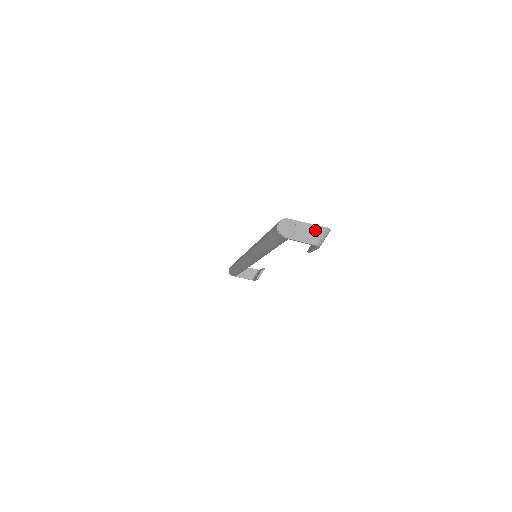
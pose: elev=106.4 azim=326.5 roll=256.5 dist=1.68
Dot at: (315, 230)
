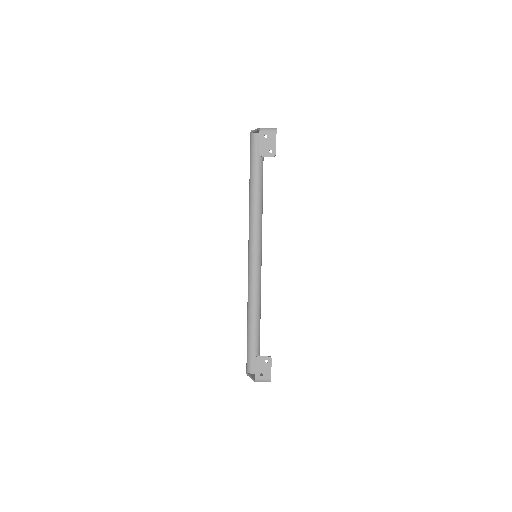
Dot at: occluded
